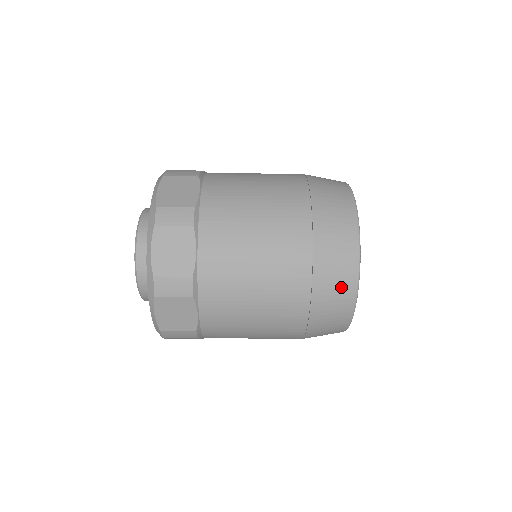
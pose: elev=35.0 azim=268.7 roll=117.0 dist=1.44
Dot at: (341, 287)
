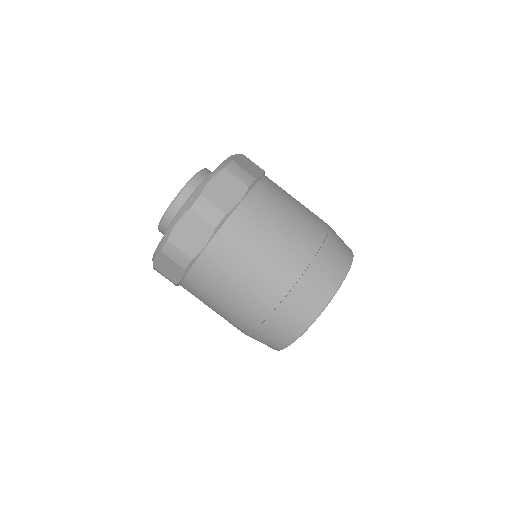
Dot at: (316, 297)
